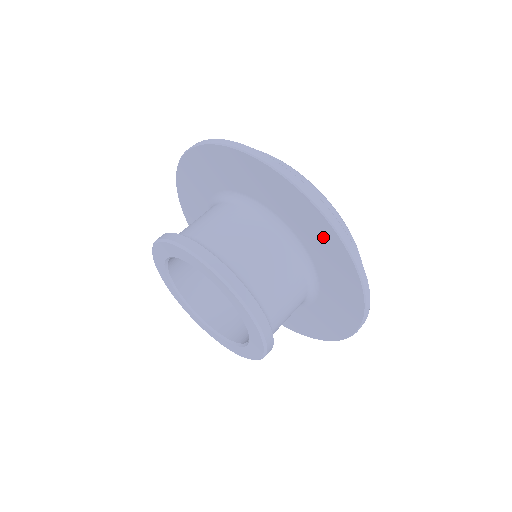
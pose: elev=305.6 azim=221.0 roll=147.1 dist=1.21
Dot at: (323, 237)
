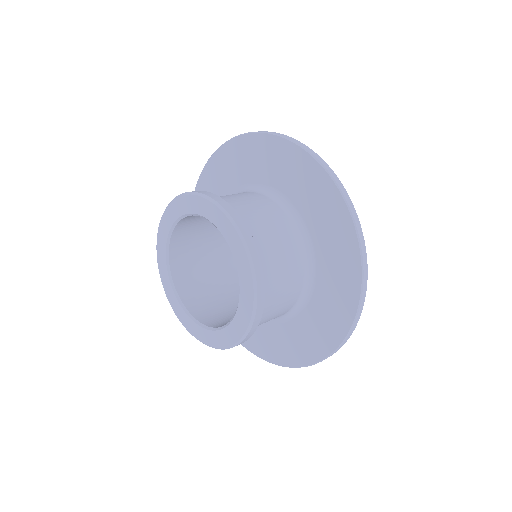
Dot at: (240, 154)
